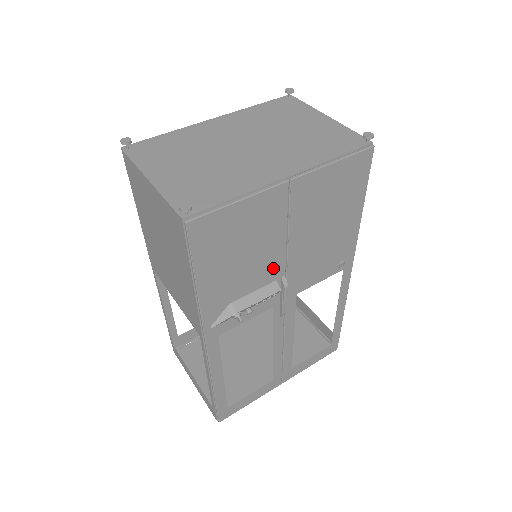
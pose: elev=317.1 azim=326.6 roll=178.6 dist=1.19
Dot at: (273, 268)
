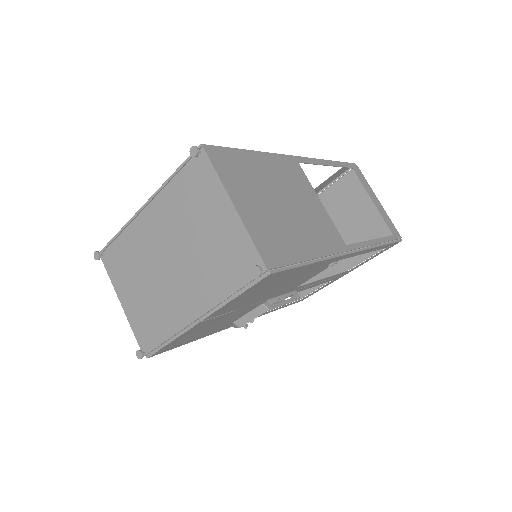
Dot at: (250, 308)
